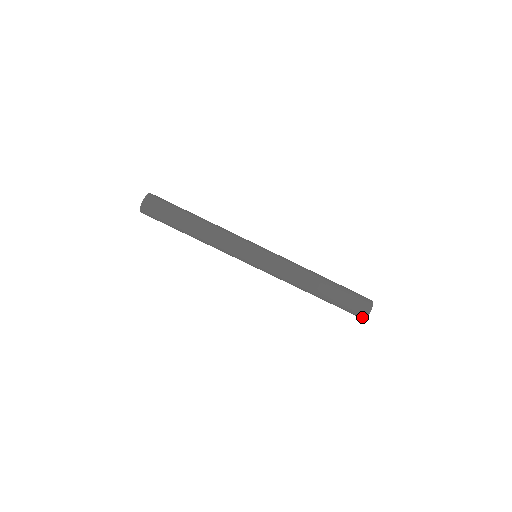
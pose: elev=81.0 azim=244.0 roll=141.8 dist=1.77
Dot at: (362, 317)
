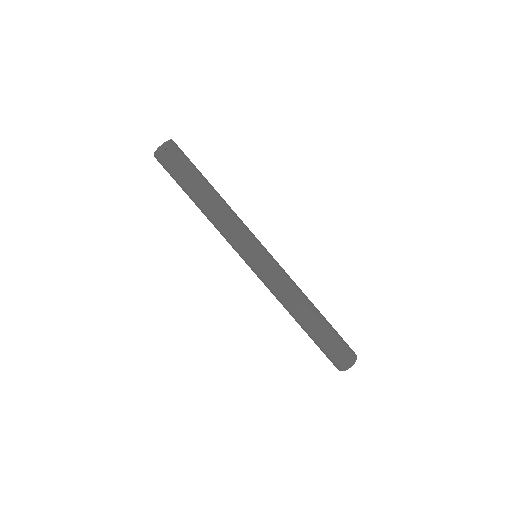
Dot at: (347, 365)
